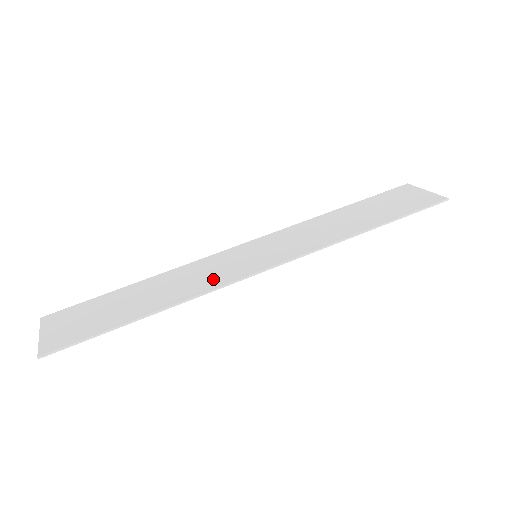
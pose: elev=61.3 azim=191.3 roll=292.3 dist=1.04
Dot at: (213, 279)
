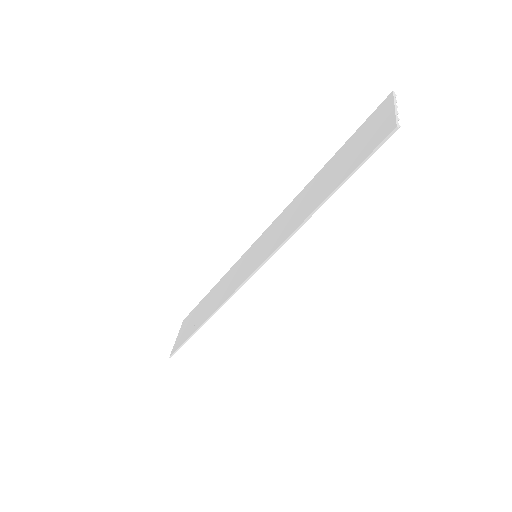
Dot at: (229, 289)
